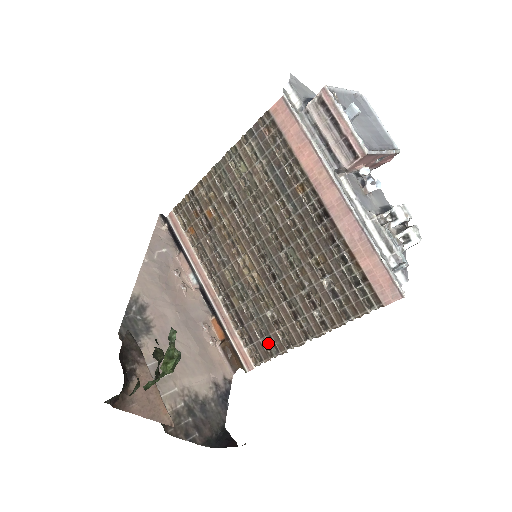
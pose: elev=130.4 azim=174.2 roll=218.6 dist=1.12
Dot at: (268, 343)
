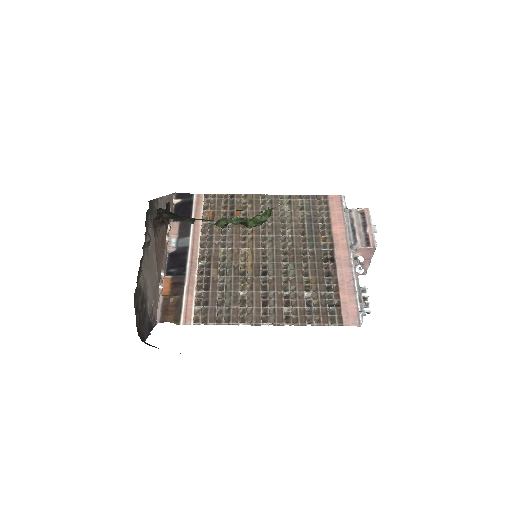
Dot at: (224, 312)
